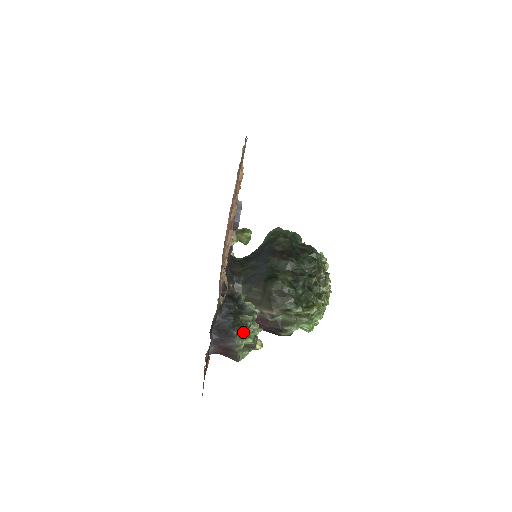
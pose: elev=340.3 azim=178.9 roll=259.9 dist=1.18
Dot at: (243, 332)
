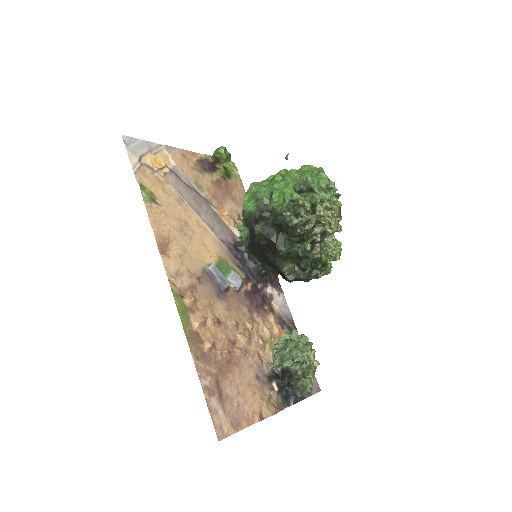
Dot at: (303, 387)
